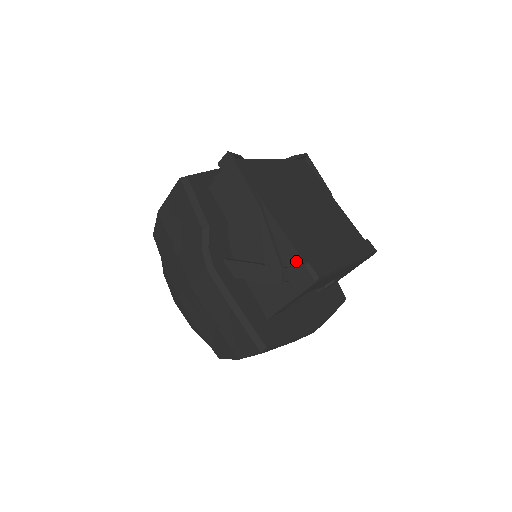
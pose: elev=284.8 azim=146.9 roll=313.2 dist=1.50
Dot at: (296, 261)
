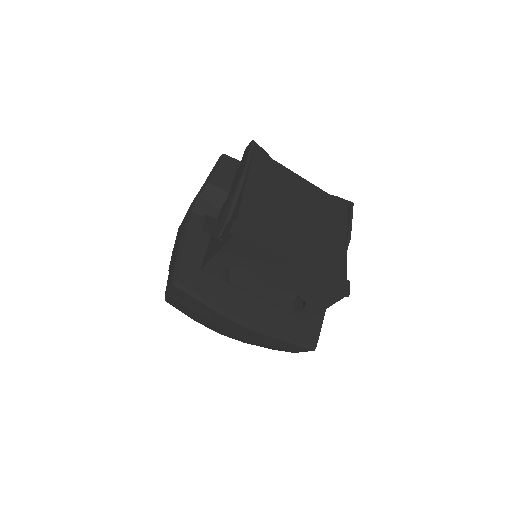
Dot at: occluded
